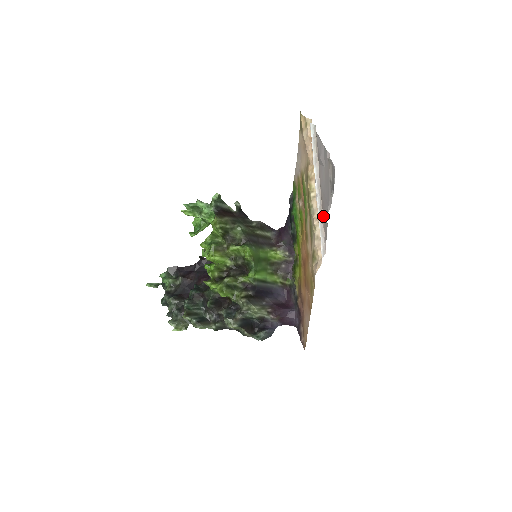
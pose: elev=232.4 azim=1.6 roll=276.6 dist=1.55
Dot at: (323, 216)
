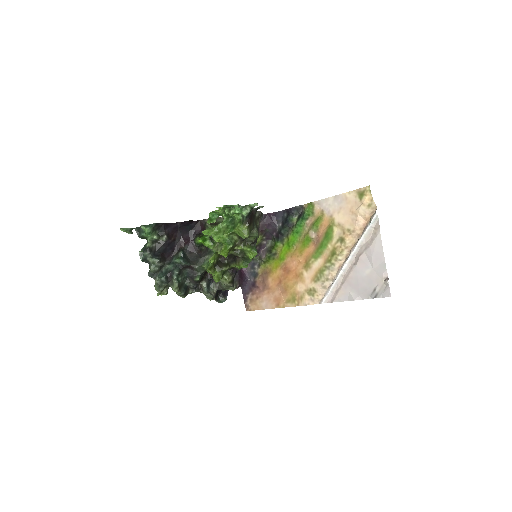
Dot at: (344, 286)
